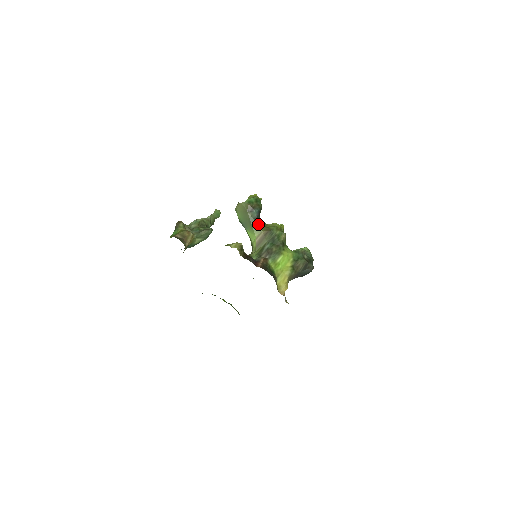
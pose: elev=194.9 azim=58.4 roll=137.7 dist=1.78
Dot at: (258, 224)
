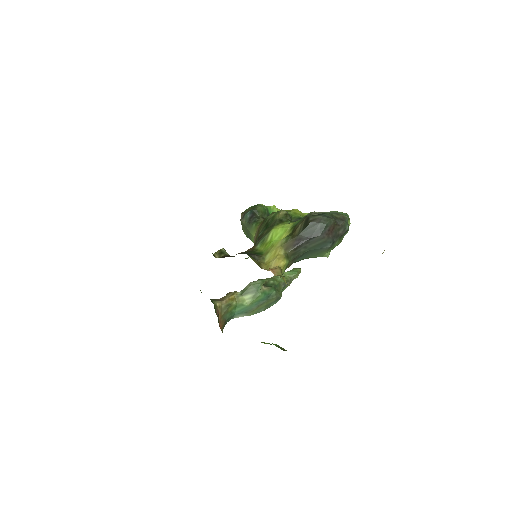
Dot at: (253, 224)
